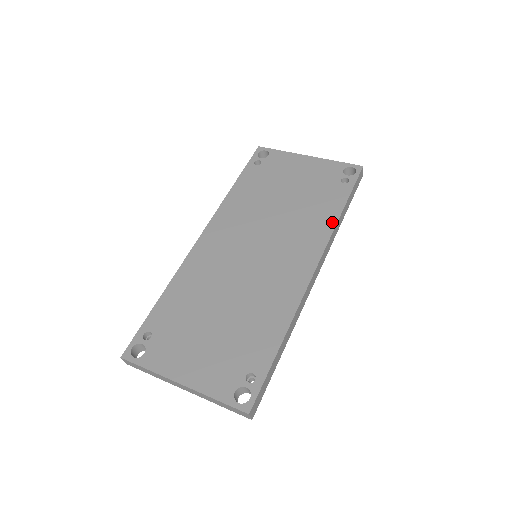
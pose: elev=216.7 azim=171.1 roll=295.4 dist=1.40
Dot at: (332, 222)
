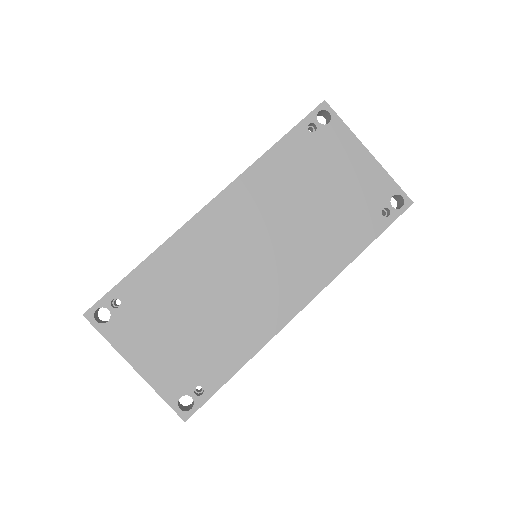
Dot at: (346, 260)
